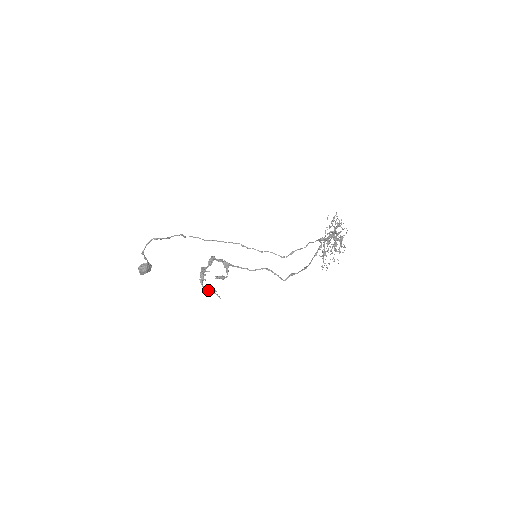
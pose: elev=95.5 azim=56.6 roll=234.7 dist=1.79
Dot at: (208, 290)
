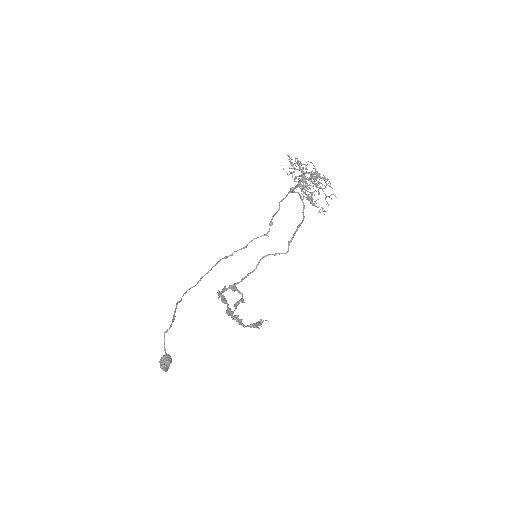
Dot at: occluded
